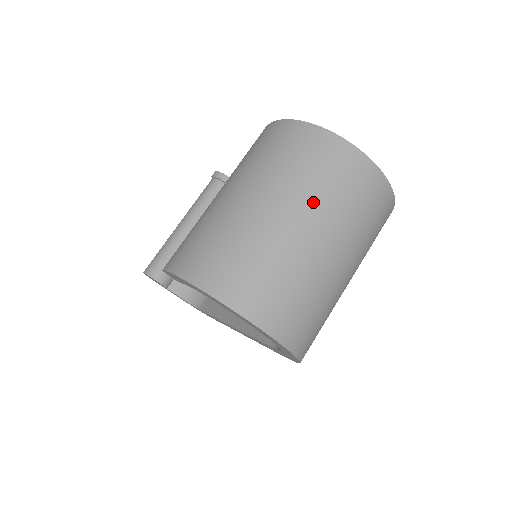
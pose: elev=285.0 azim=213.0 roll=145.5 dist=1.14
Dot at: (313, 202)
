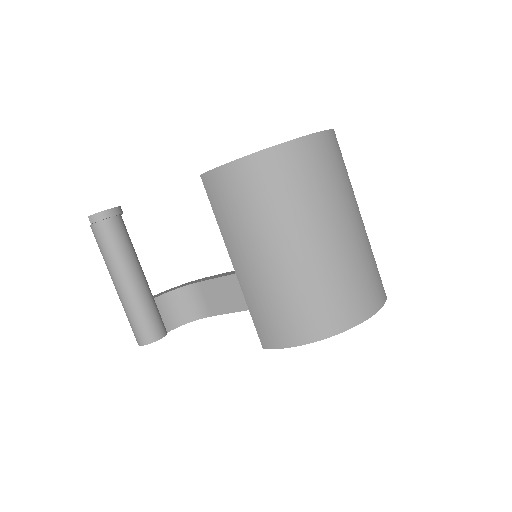
Dot at: (331, 205)
